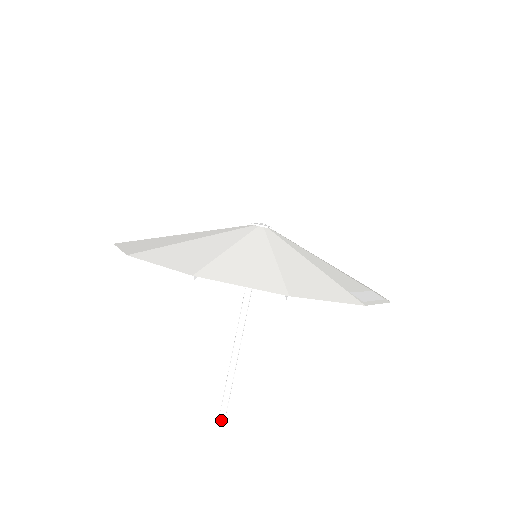
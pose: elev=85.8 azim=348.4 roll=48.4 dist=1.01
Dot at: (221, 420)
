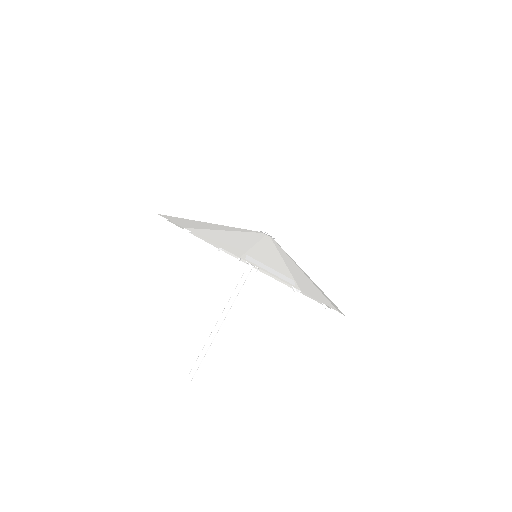
Dot at: (189, 374)
